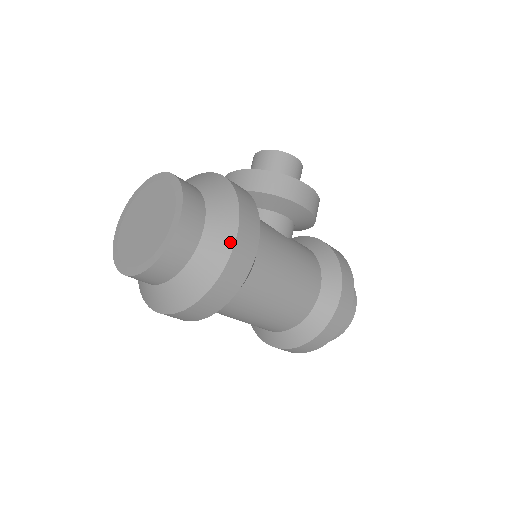
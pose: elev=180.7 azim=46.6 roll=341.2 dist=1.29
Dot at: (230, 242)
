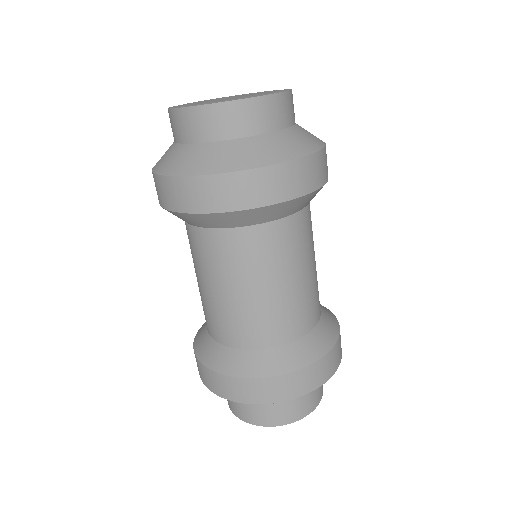
Dot at: (321, 141)
